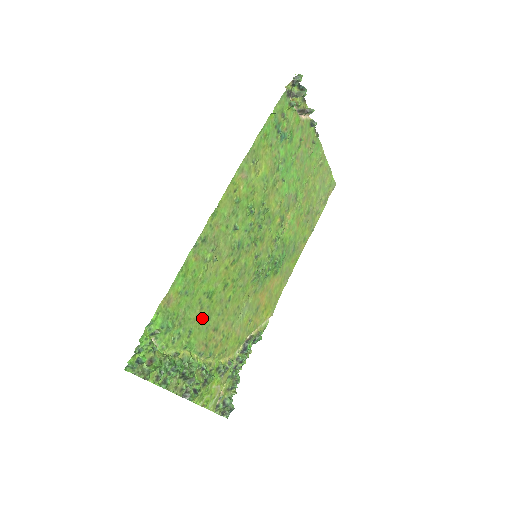
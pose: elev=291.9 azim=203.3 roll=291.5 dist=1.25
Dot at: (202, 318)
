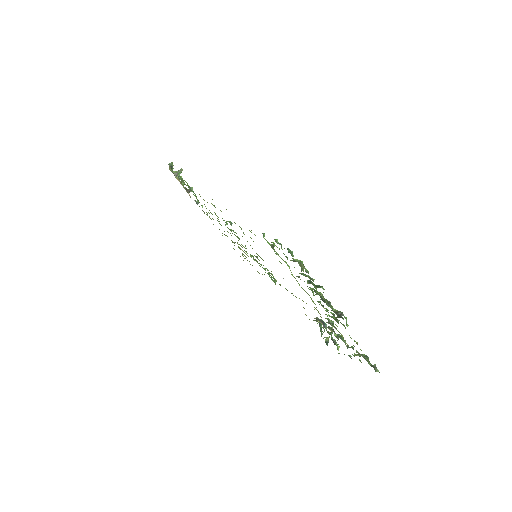
Dot at: occluded
